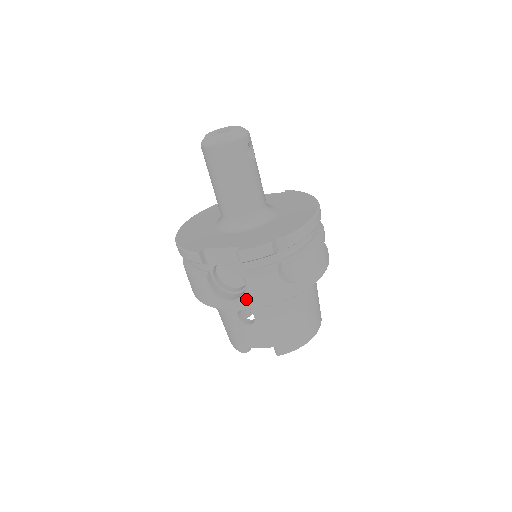
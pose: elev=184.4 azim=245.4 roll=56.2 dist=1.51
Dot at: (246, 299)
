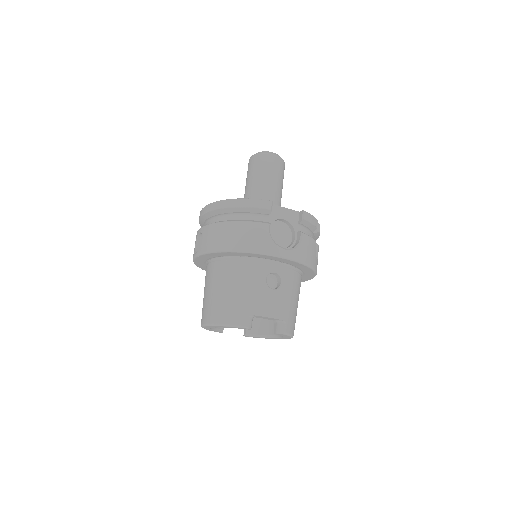
Dot at: (298, 251)
